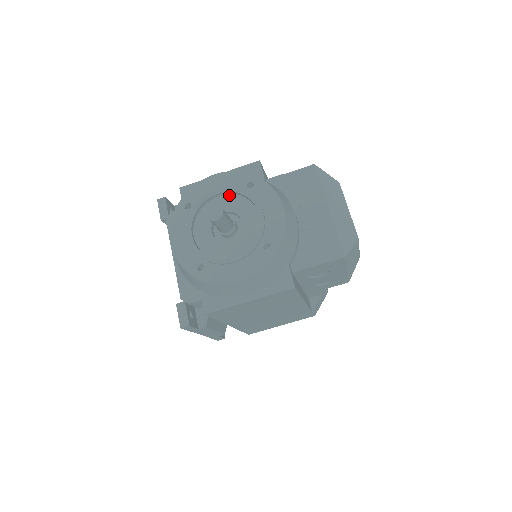
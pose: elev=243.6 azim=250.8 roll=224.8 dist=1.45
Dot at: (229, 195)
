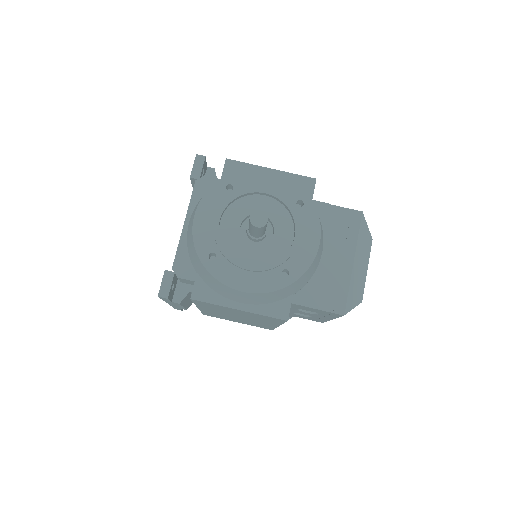
Dot at: (275, 200)
